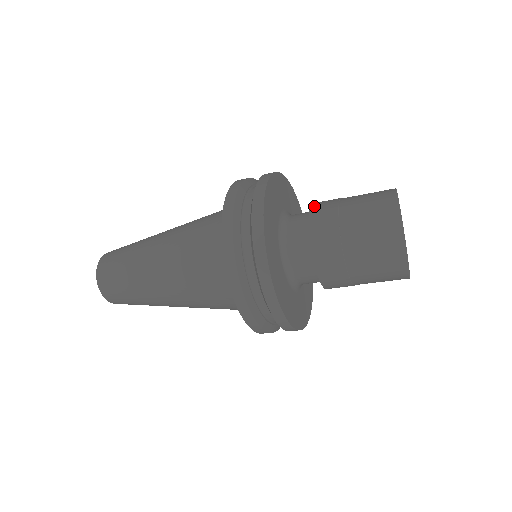
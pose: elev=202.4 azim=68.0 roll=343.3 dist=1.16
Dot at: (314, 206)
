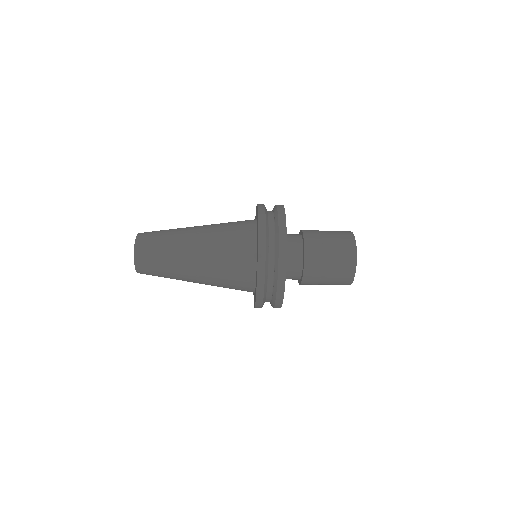
Dot at: occluded
